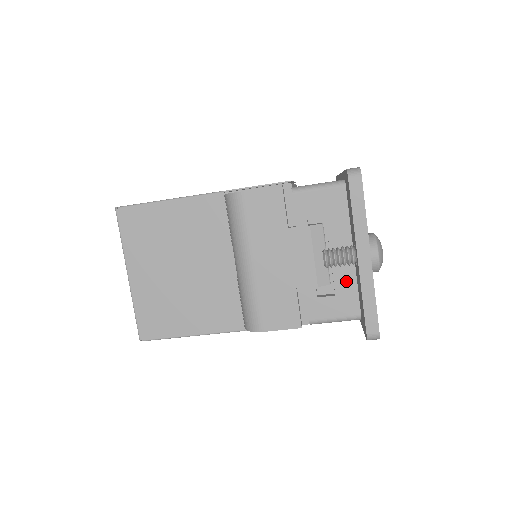
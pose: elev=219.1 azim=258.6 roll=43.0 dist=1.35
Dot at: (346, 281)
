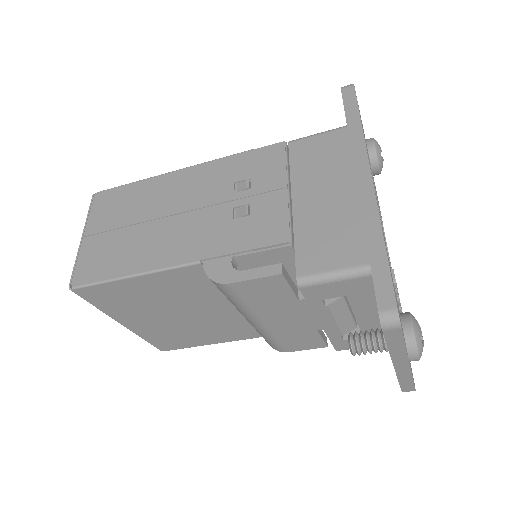
Dot at: (375, 330)
